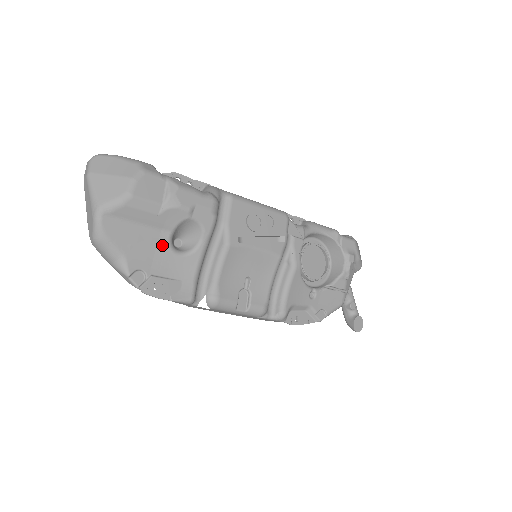
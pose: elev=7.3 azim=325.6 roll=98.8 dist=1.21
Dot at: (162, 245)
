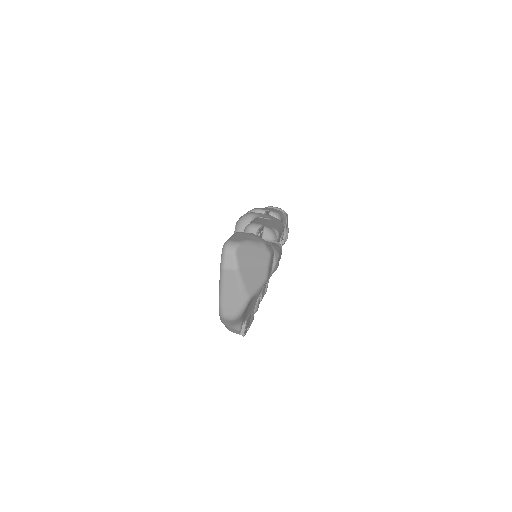
Dot at: occluded
